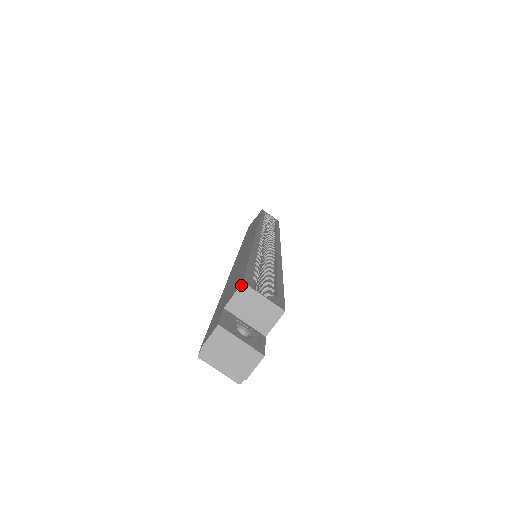
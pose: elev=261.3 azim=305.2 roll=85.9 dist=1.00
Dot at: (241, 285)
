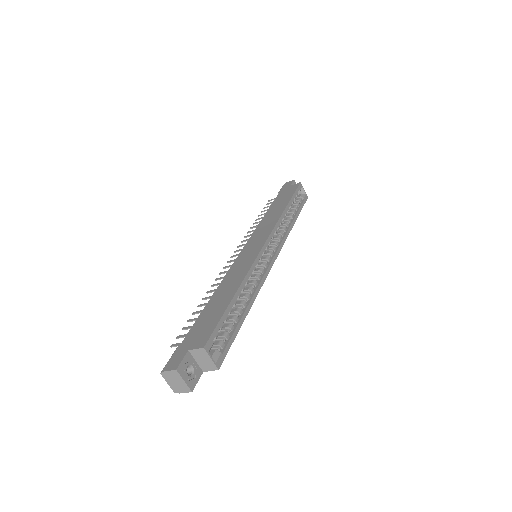
Dot at: (202, 348)
